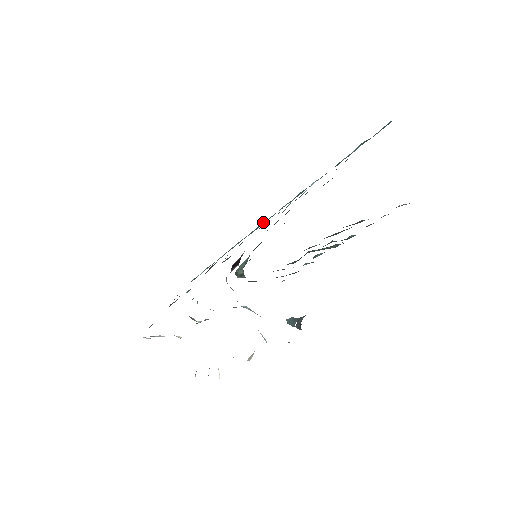
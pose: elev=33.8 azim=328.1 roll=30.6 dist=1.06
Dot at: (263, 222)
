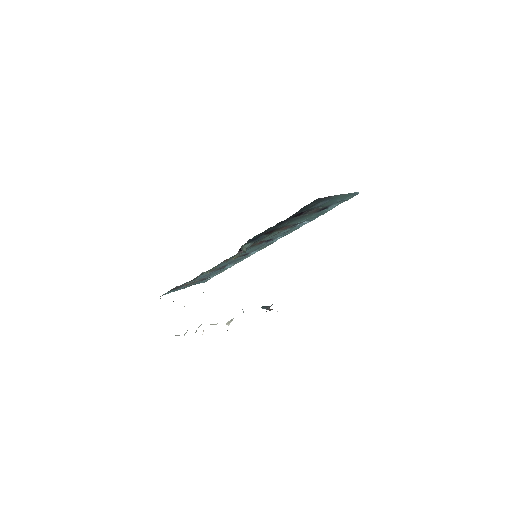
Dot at: (267, 243)
